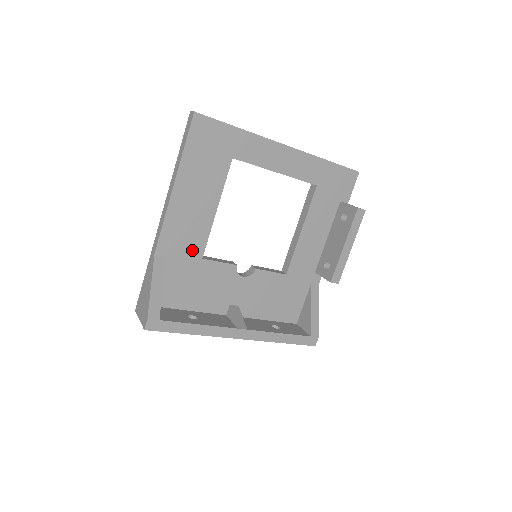
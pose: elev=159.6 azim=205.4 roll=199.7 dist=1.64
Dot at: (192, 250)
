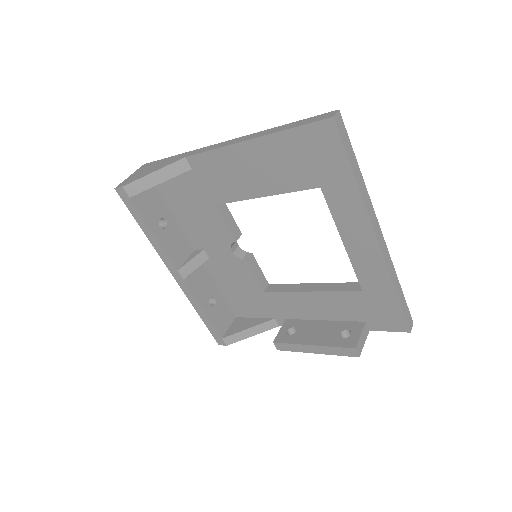
Dot at: (215, 191)
